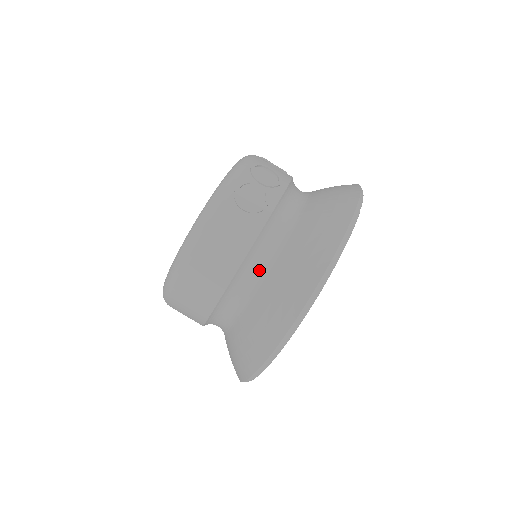
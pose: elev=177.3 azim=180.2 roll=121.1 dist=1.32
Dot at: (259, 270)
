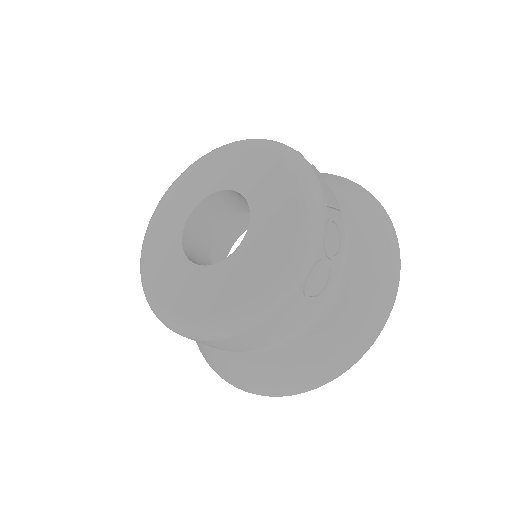
Dot at: (290, 336)
